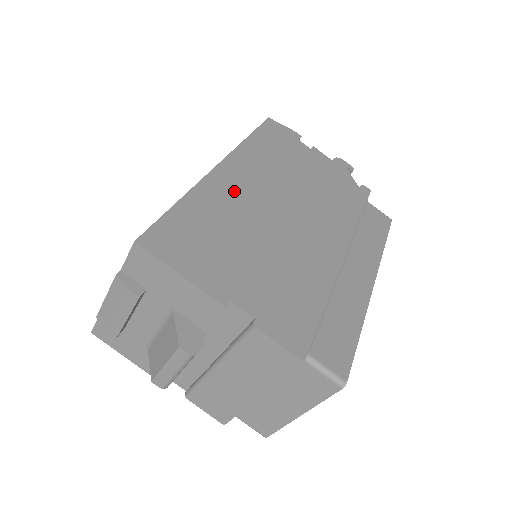
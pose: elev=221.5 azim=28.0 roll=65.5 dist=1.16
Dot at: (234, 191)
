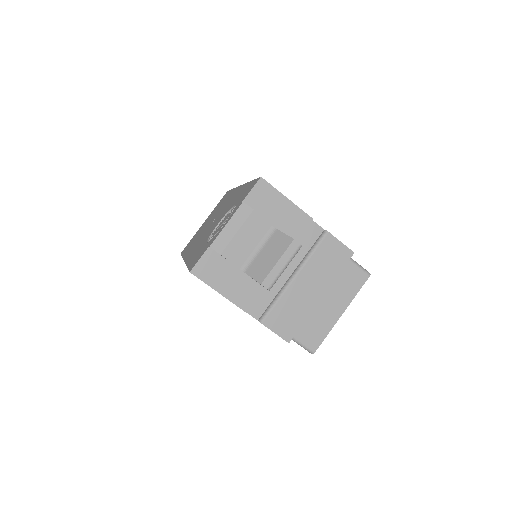
Dot at: occluded
